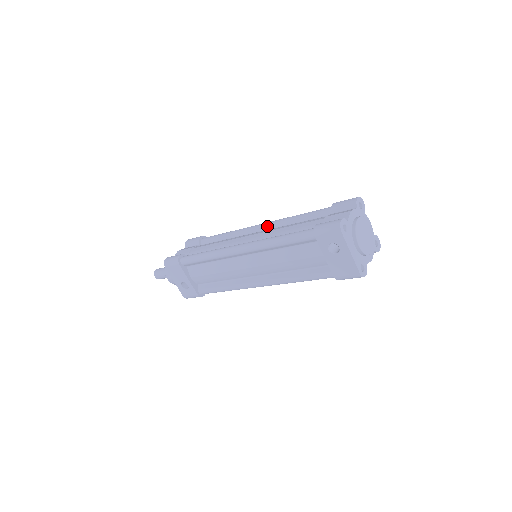
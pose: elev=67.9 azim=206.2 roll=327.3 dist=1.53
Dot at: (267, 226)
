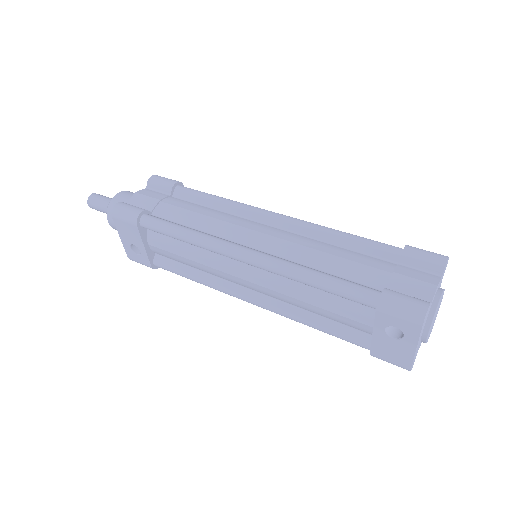
Dot at: (288, 224)
